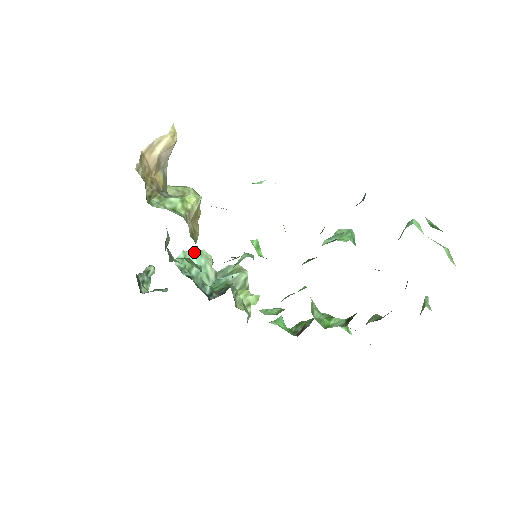
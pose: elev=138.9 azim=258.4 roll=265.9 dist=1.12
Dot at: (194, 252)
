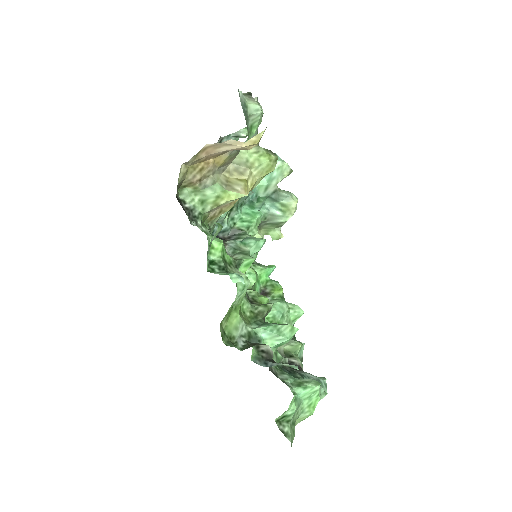
Dot at: occluded
